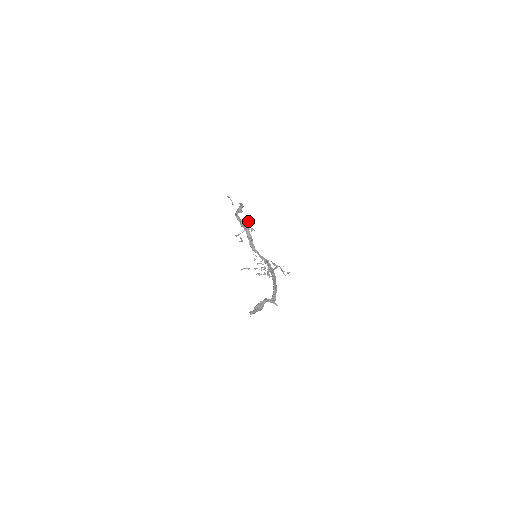
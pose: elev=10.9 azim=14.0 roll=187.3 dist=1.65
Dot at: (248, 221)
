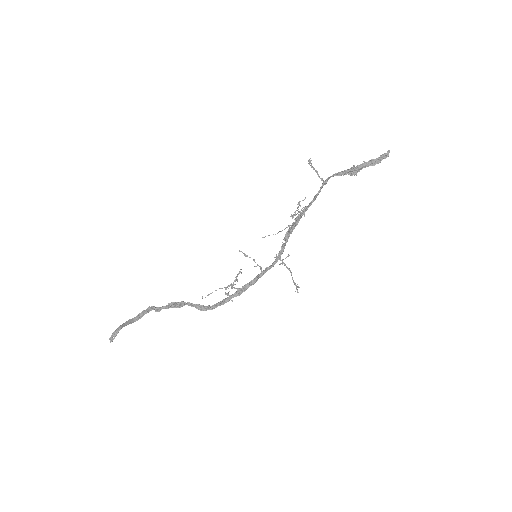
Dot at: (298, 212)
